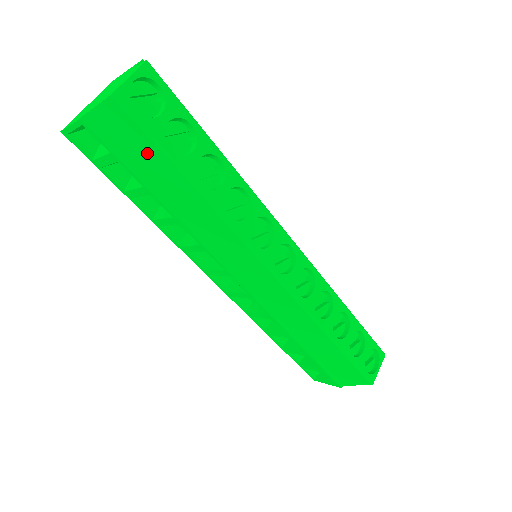
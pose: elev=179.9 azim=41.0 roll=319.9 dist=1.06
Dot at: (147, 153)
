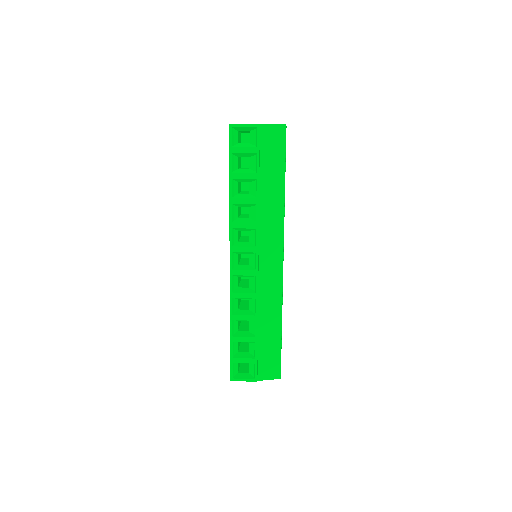
Dot at: (276, 158)
